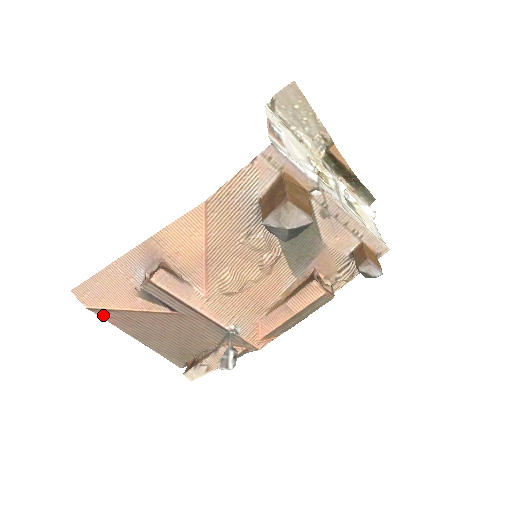
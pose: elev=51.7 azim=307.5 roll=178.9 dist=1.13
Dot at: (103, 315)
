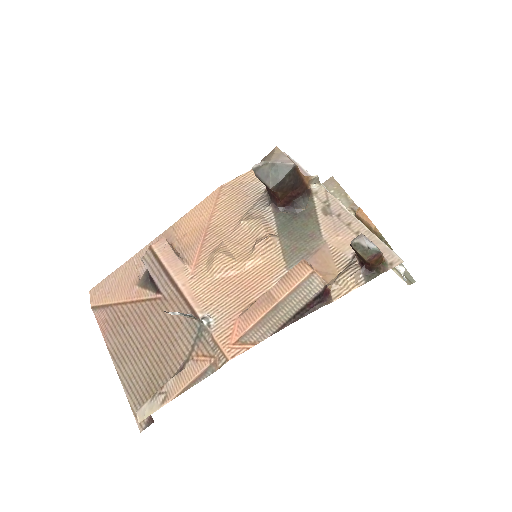
Dot at: (100, 318)
